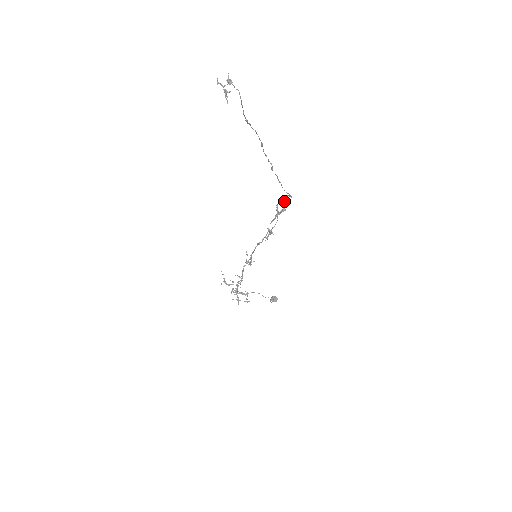
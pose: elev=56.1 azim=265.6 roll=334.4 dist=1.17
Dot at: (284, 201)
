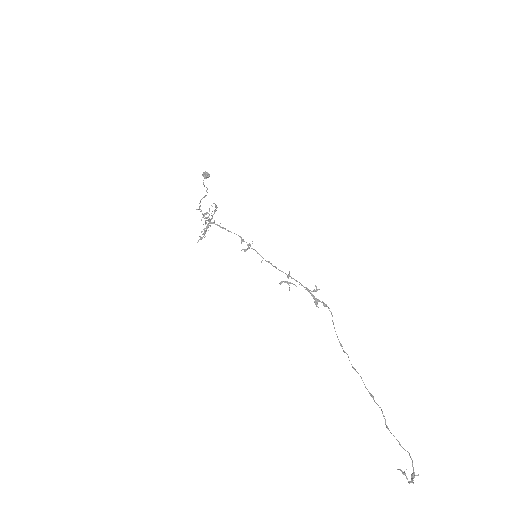
Dot at: (325, 306)
